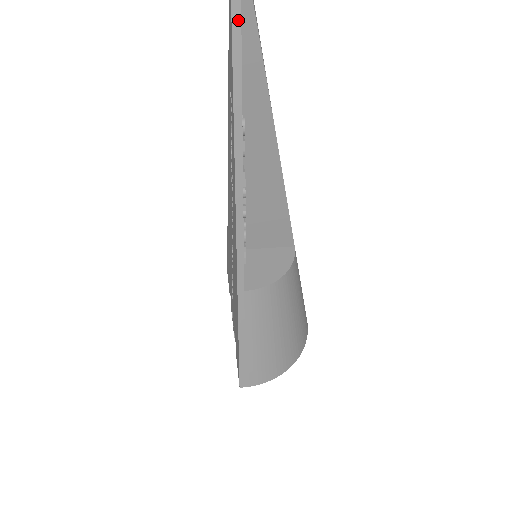
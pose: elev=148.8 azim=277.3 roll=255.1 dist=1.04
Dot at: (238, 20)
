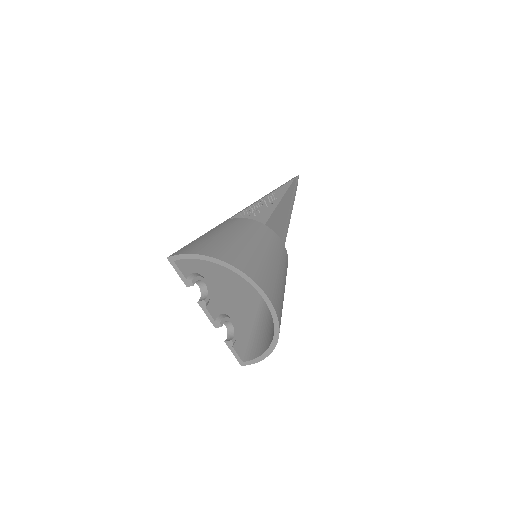
Dot at: (288, 182)
